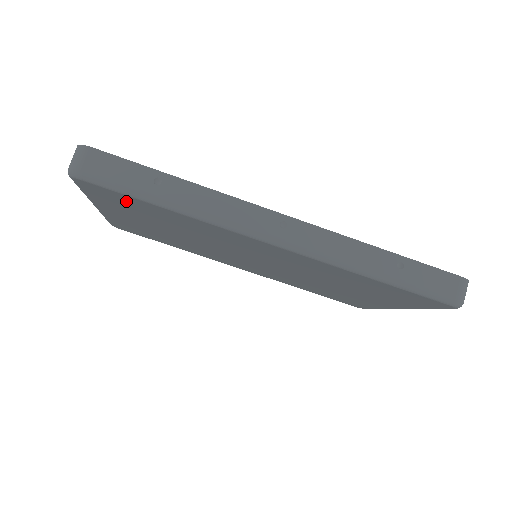
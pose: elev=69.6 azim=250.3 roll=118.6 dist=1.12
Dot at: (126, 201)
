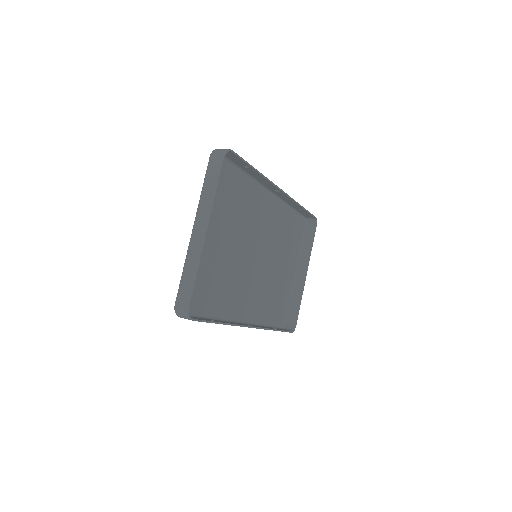
Dot at: (197, 297)
